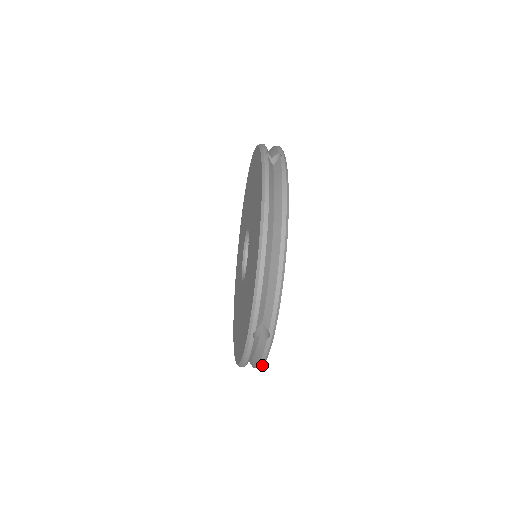
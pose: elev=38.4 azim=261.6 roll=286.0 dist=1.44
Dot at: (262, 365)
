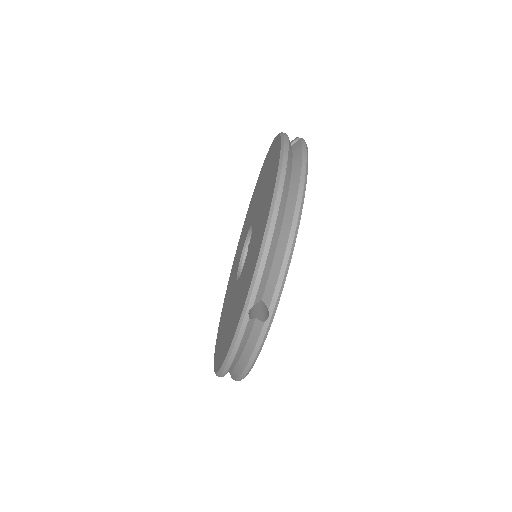
Dot at: (250, 369)
